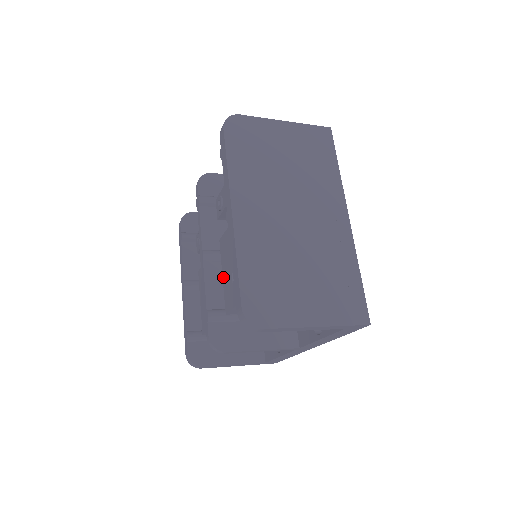
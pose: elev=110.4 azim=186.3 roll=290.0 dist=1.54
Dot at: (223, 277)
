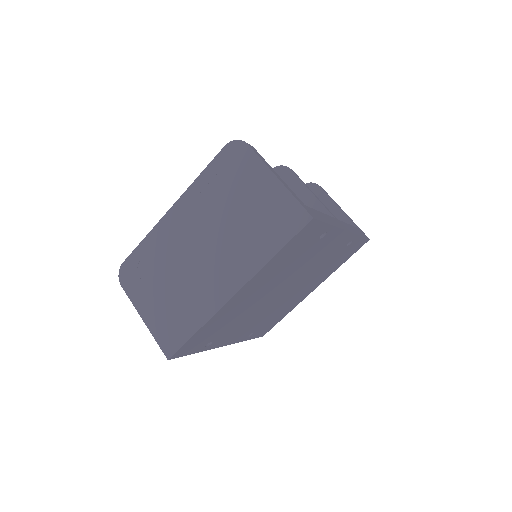
Dot at: occluded
